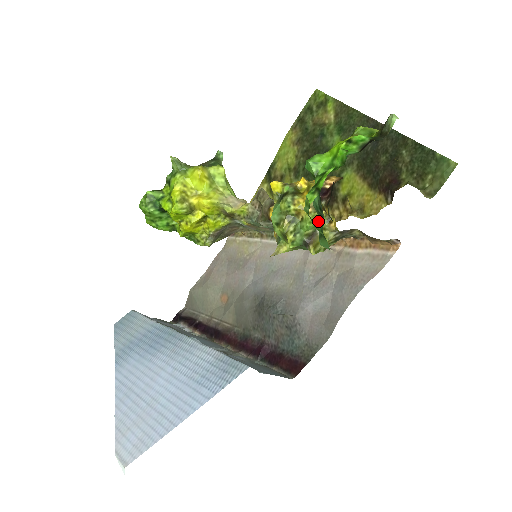
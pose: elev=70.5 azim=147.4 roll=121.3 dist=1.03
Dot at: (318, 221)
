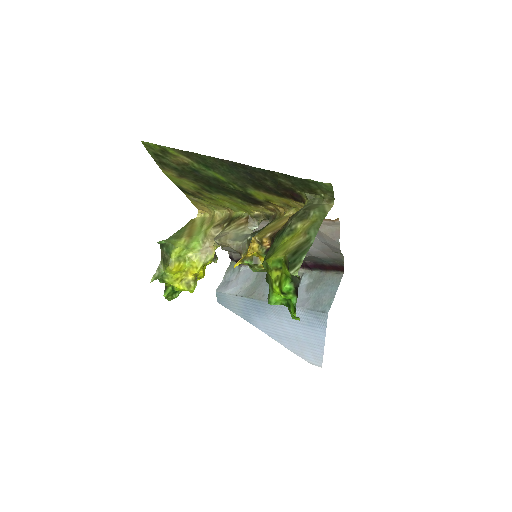
Dot at: occluded
